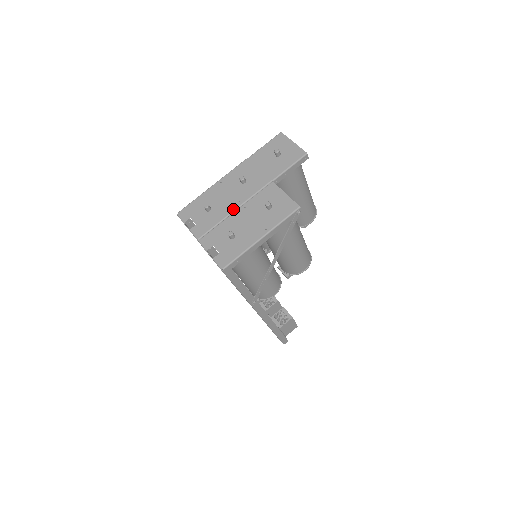
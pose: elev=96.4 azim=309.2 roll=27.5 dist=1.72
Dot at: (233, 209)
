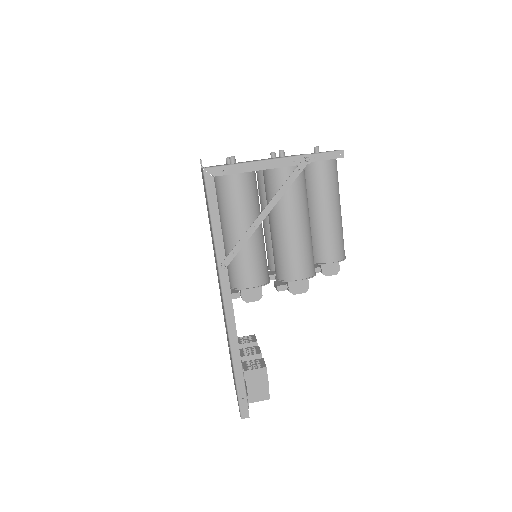
Dot at: occluded
